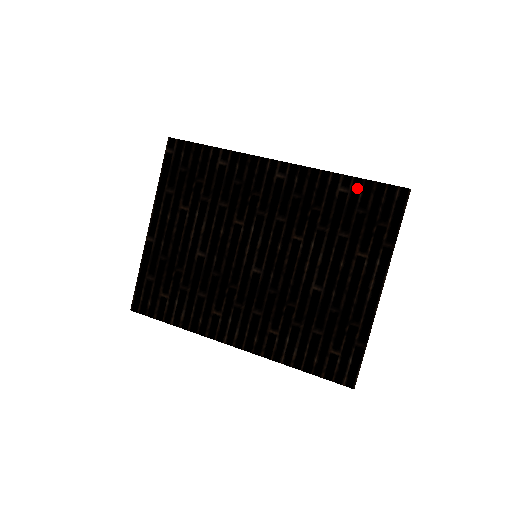
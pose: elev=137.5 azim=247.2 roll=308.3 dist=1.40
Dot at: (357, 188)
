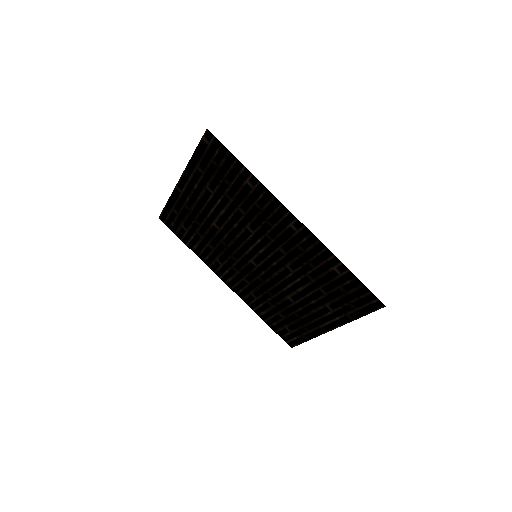
Dot at: (348, 277)
